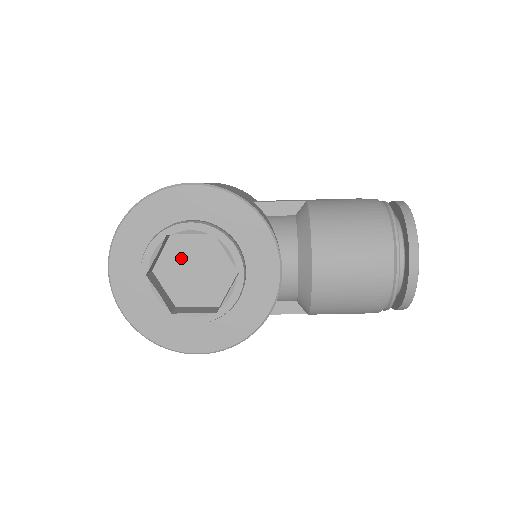
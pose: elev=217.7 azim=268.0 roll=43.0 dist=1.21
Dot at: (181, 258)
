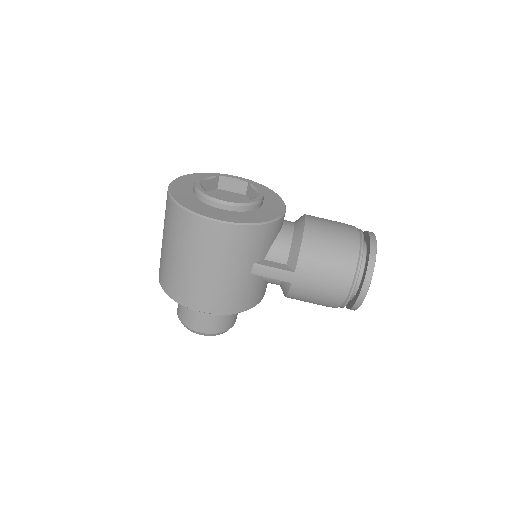
Dot at: (219, 196)
